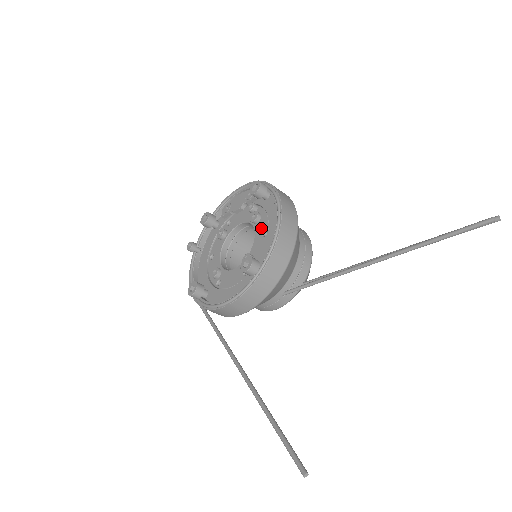
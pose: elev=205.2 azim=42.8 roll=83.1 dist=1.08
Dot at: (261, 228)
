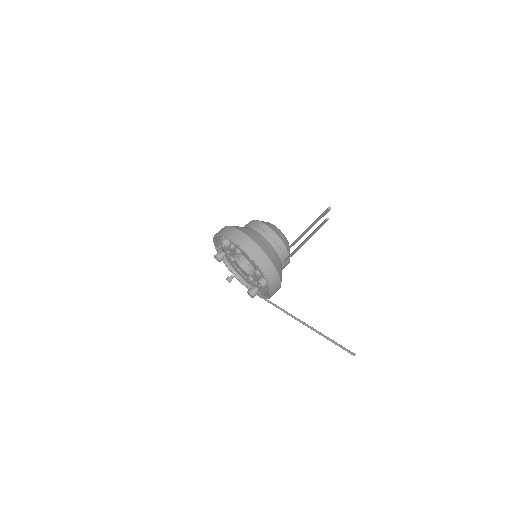
Dot at: (246, 256)
